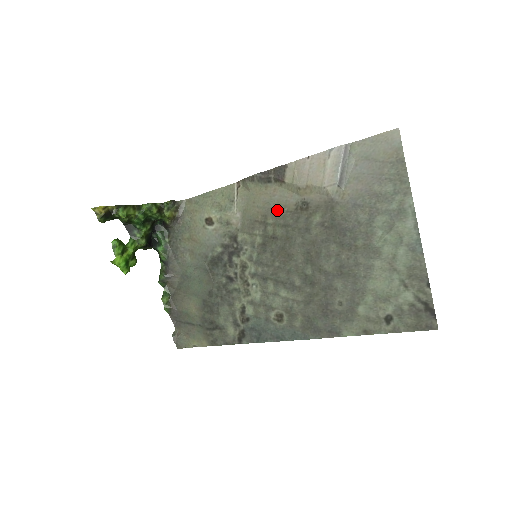
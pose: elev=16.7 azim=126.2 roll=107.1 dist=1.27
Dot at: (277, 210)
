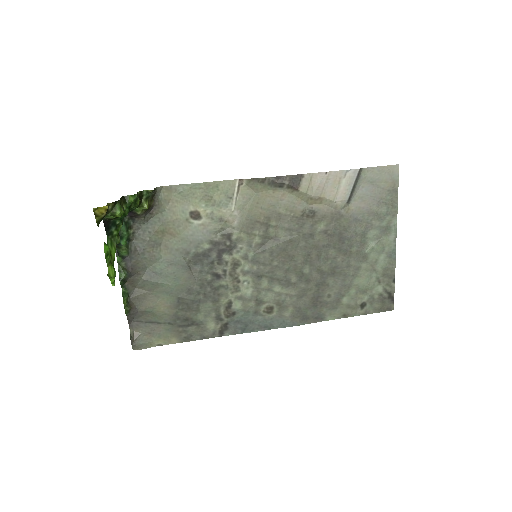
Dot at: (283, 214)
